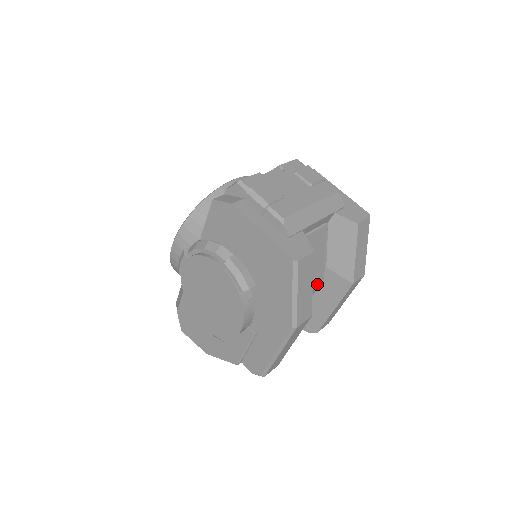
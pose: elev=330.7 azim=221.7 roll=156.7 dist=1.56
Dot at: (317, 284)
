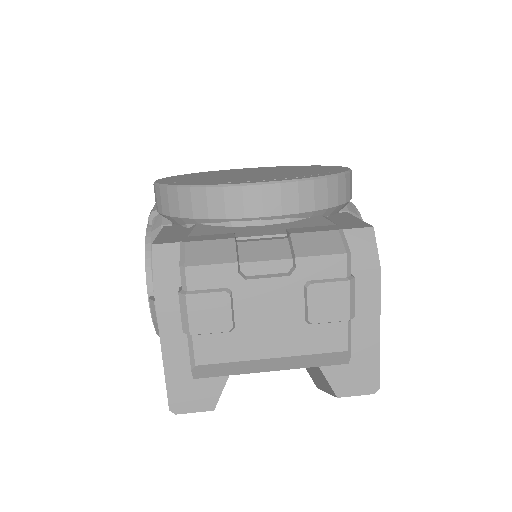
Dot at: occluded
